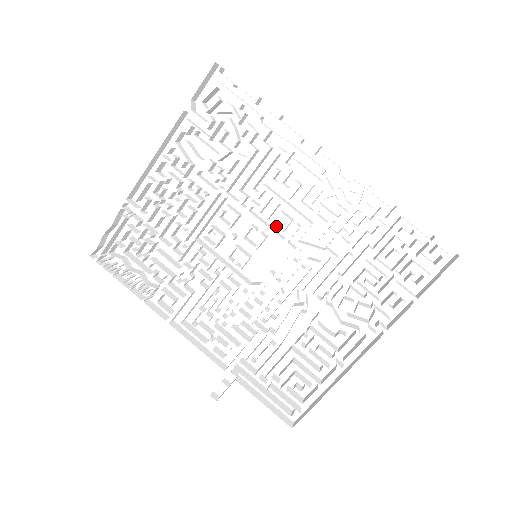
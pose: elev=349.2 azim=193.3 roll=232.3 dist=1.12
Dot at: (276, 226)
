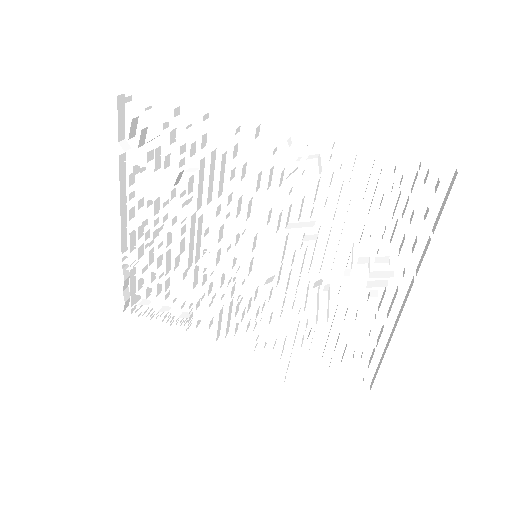
Dot at: (260, 220)
